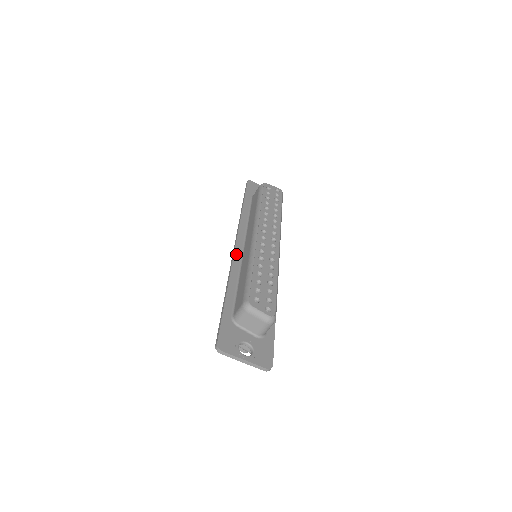
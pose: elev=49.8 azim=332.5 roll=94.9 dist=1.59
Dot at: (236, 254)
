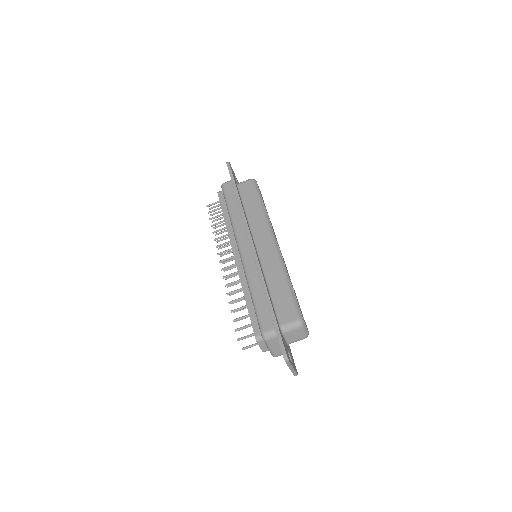
Dot at: (257, 255)
